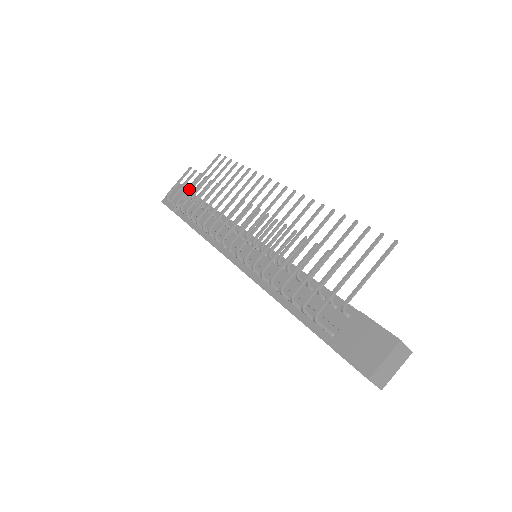
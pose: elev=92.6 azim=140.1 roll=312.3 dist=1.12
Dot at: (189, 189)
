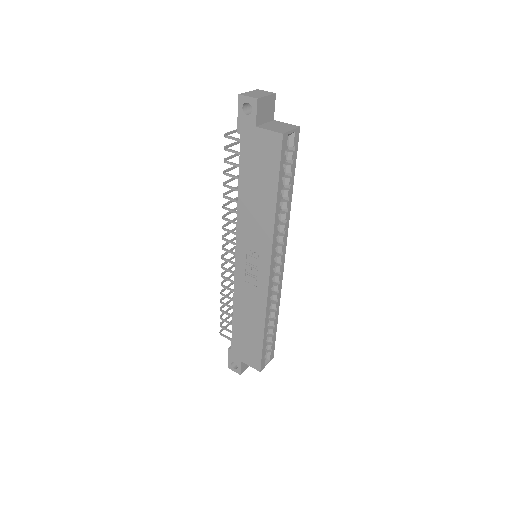
Dot at: (230, 309)
